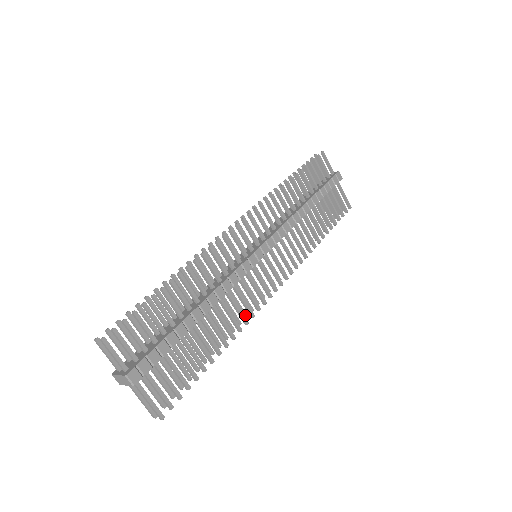
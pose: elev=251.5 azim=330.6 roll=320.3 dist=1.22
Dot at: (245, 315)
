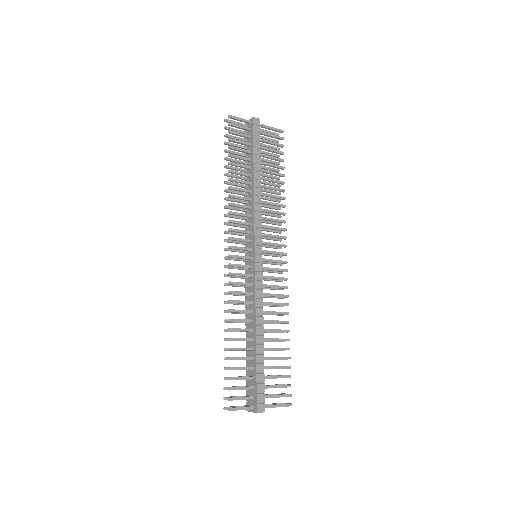
Dot at: (281, 297)
